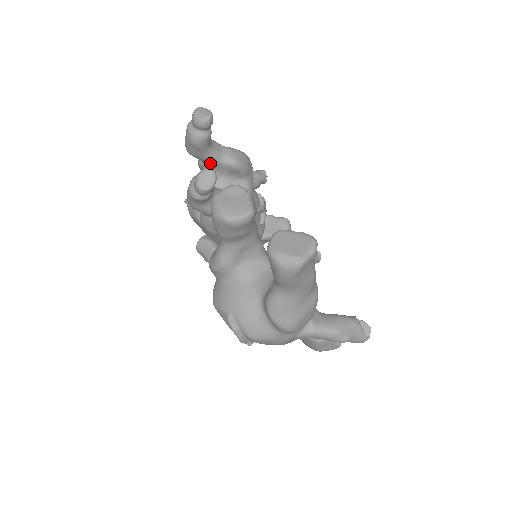
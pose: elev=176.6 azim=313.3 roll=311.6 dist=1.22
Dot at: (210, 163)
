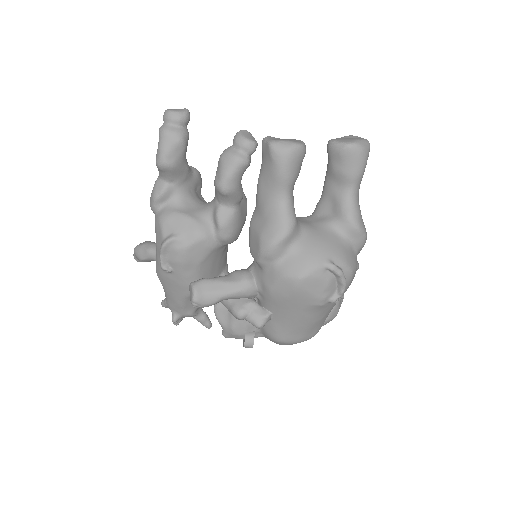
Dot at: (185, 175)
